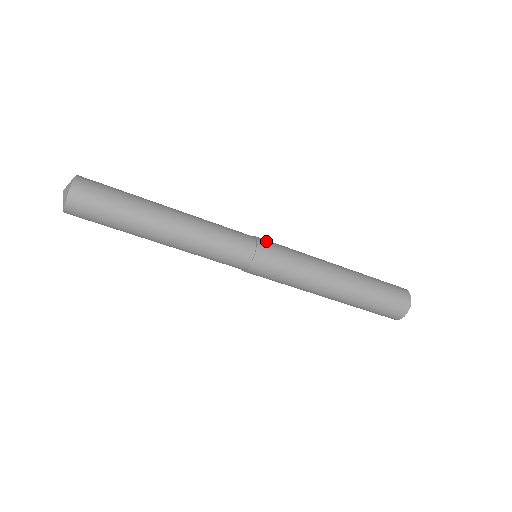
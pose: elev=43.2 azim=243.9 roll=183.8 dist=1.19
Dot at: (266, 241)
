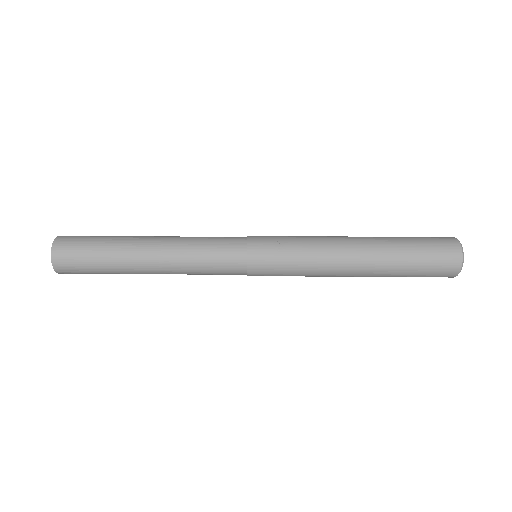
Dot at: occluded
